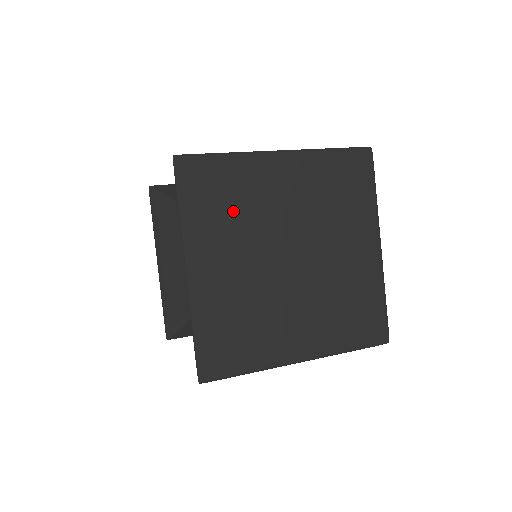
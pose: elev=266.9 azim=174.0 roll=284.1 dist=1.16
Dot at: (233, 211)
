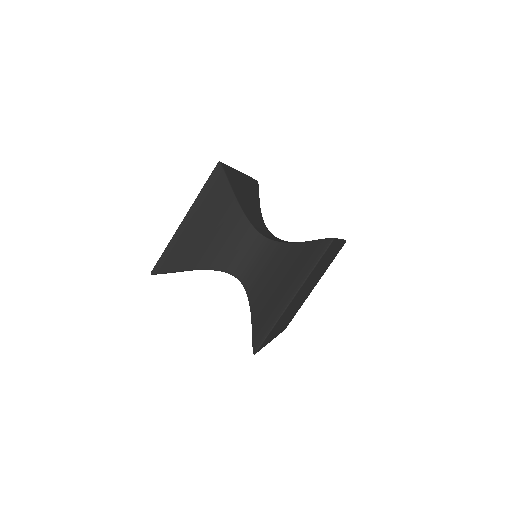
Dot at: occluded
